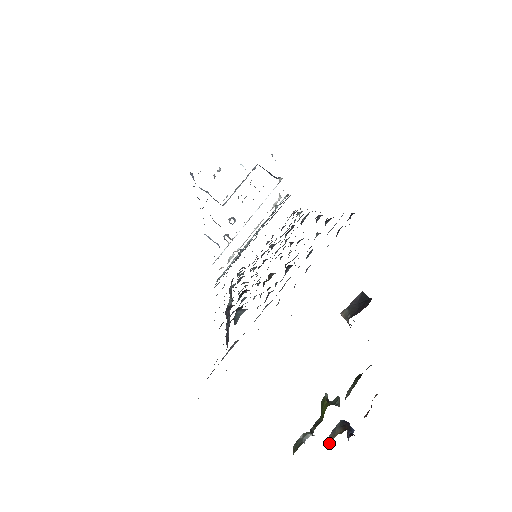
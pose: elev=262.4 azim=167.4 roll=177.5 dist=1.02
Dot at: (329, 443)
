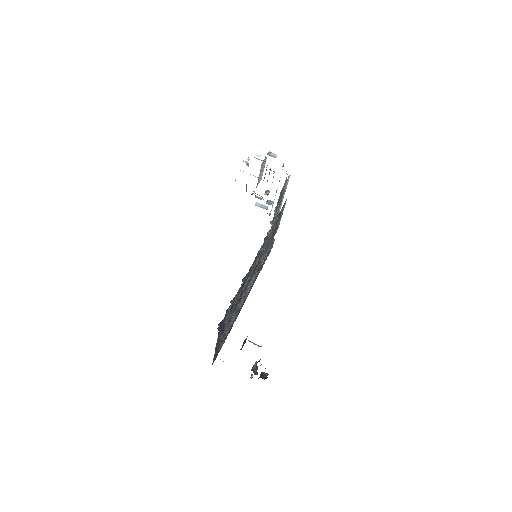
Dot at: occluded
